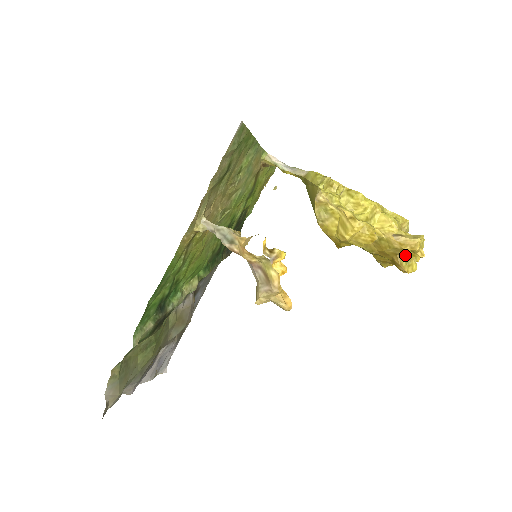
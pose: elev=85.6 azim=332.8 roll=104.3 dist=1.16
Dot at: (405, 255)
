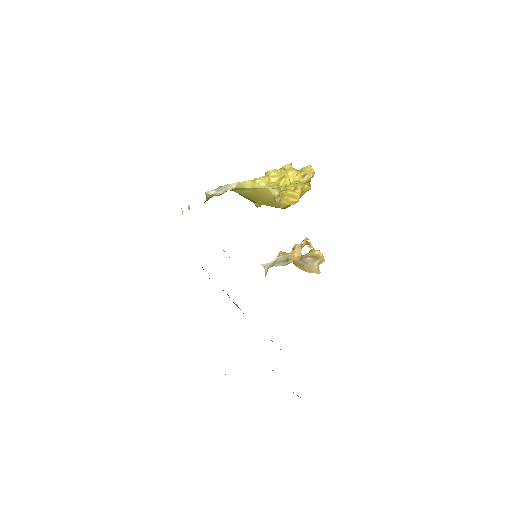
Dot at: occluded
